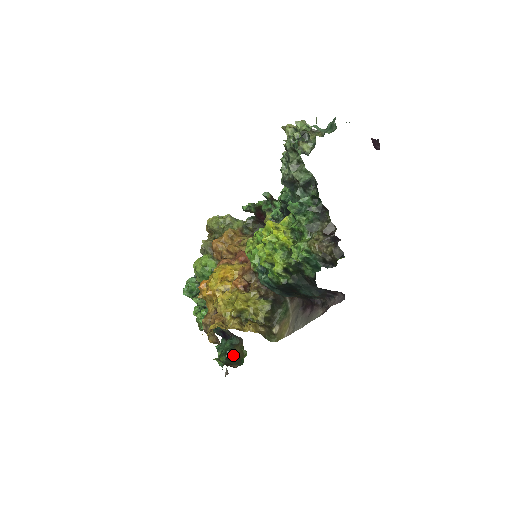
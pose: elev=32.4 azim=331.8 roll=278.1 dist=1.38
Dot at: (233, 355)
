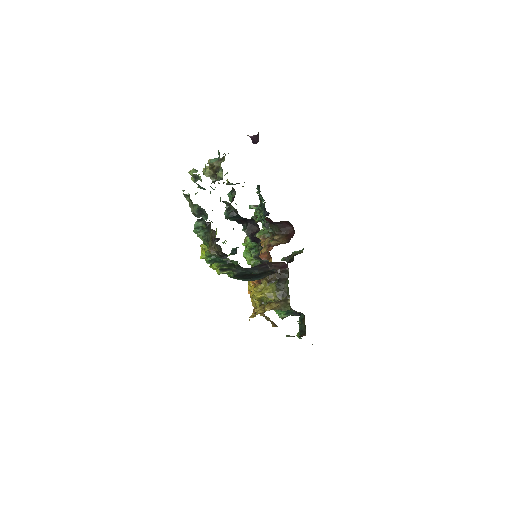
Dot at: (304, 327)
